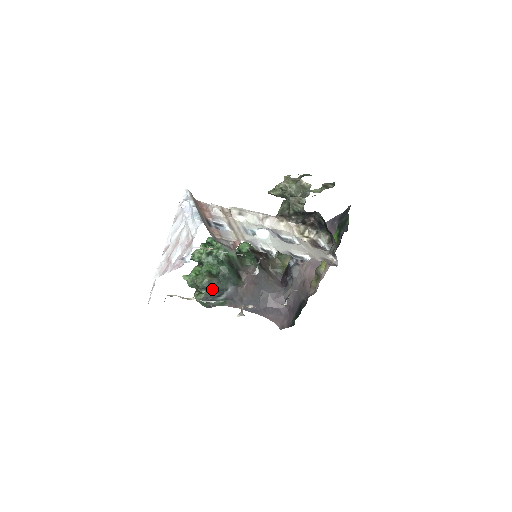
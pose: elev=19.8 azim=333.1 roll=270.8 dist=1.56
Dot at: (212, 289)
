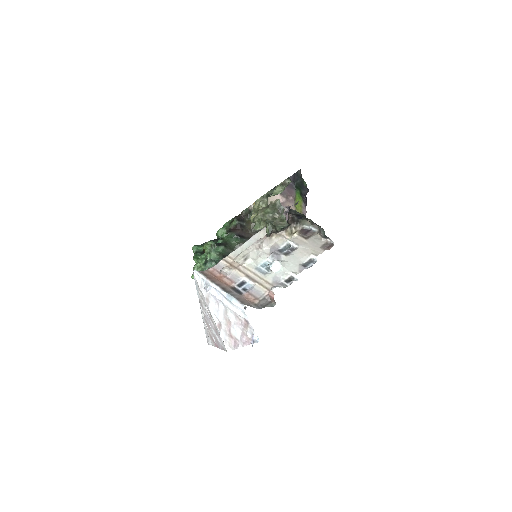
Dot at: occluded
